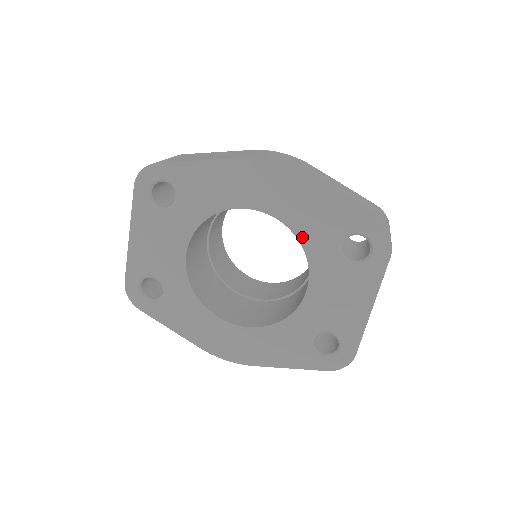
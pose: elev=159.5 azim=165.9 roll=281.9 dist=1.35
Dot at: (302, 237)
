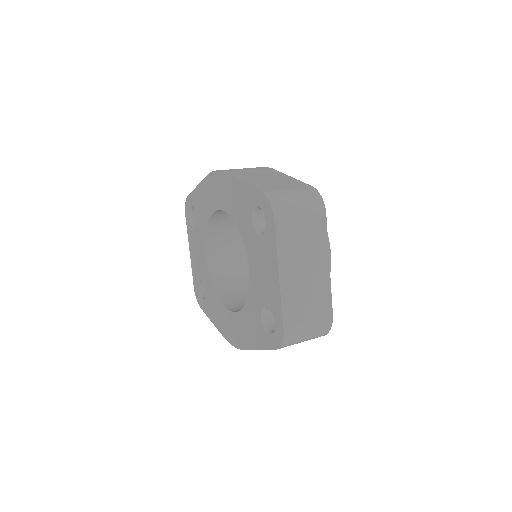
Dot at: (237, 222)
